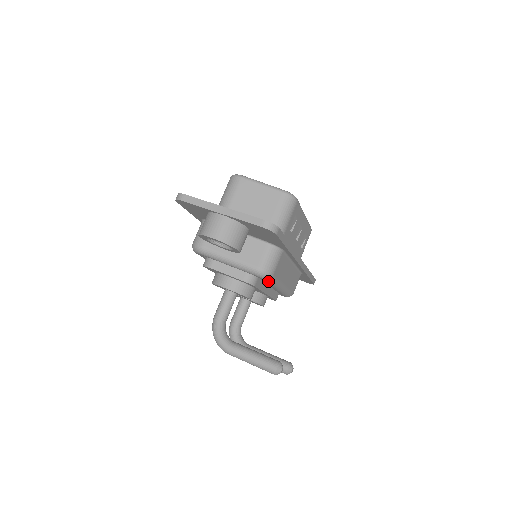
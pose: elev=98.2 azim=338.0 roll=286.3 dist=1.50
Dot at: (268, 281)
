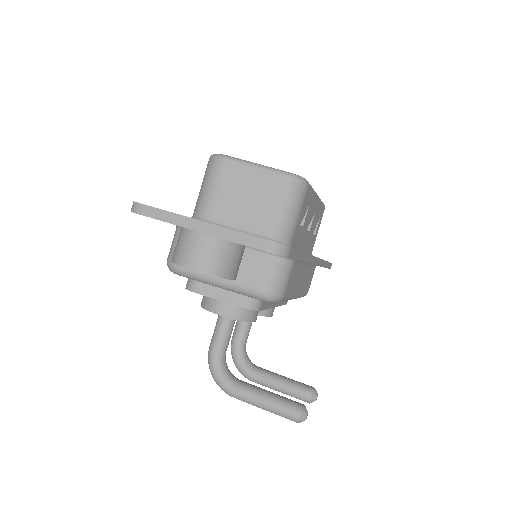
Dot at: occluded
